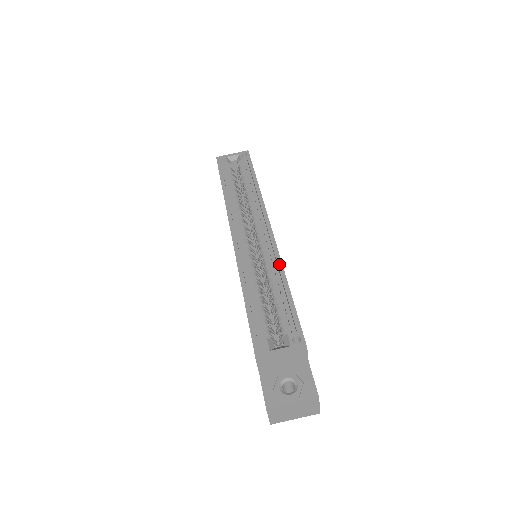
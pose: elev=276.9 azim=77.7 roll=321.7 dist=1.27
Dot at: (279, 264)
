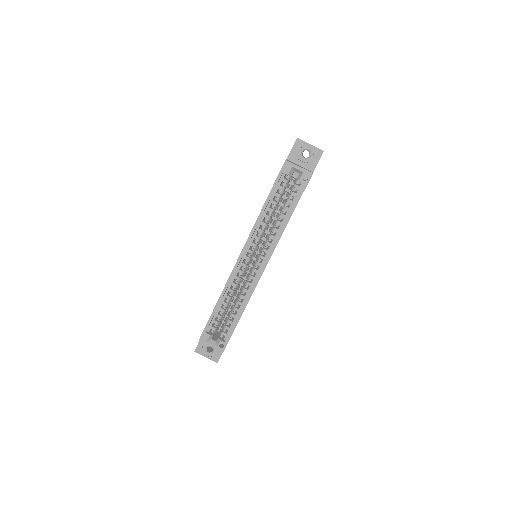
Dot at: (247, 300)
